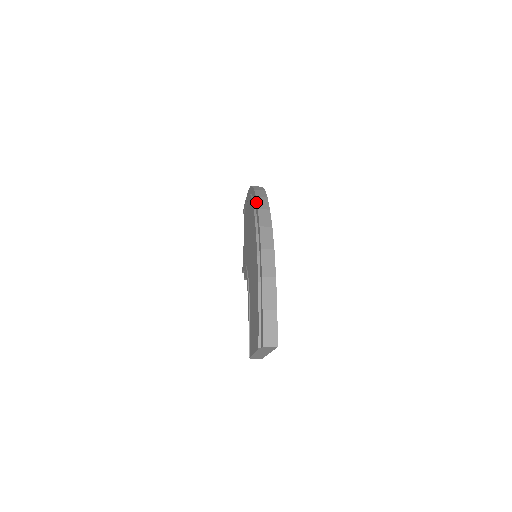
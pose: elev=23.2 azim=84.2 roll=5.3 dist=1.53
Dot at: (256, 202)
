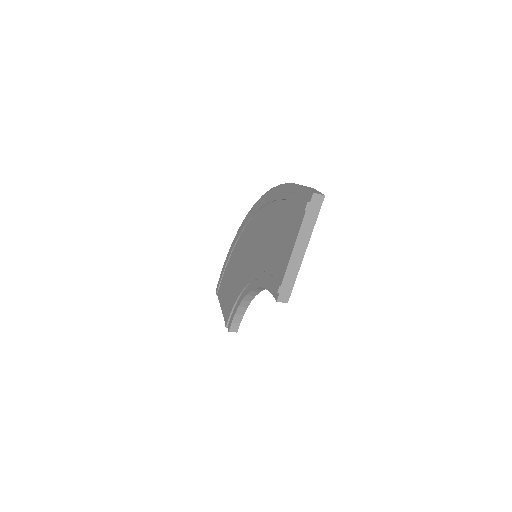
Dot at: (256, 202)
